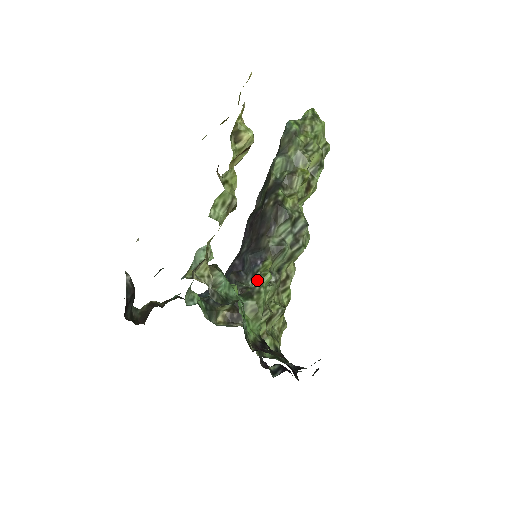
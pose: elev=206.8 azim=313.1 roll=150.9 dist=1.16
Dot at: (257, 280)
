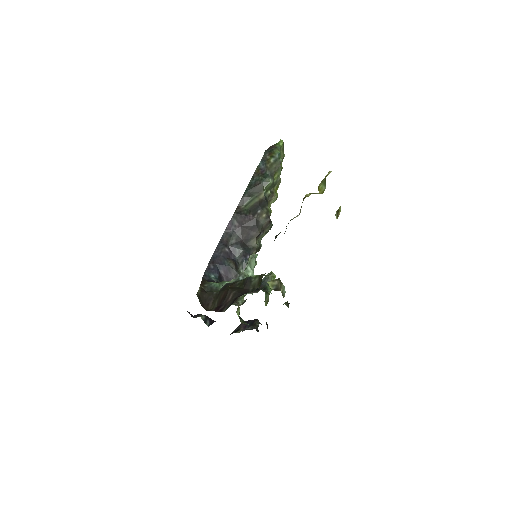
Dot at: (268, 279)
